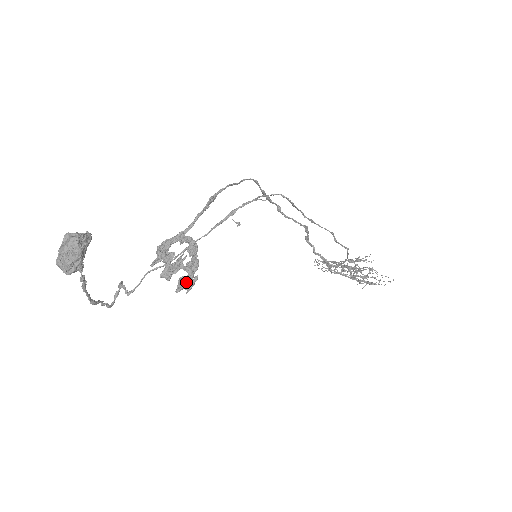
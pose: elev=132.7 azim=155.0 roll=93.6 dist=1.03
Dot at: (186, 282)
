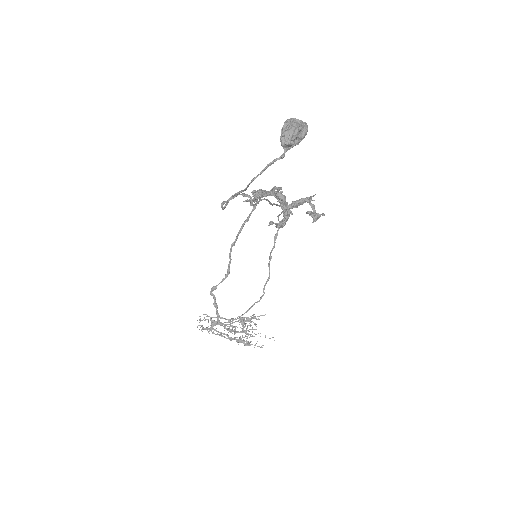
Dot at: (317, 213)
